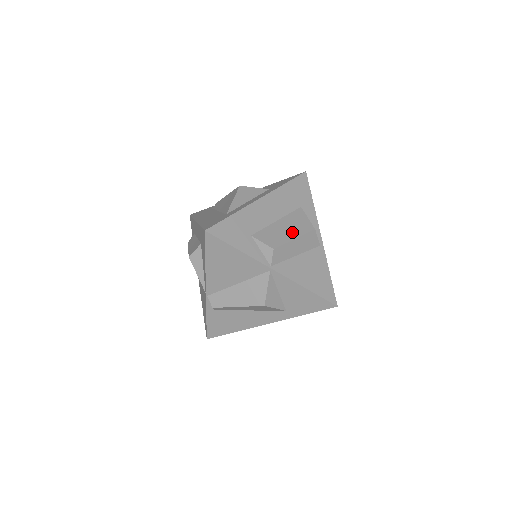
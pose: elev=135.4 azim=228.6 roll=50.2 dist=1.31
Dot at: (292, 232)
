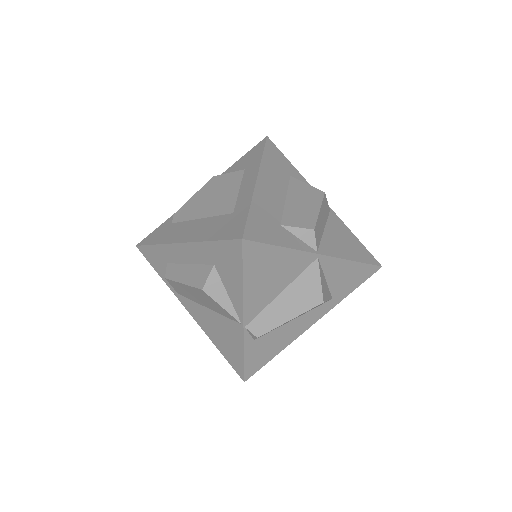
Dot at: (310, 204)
